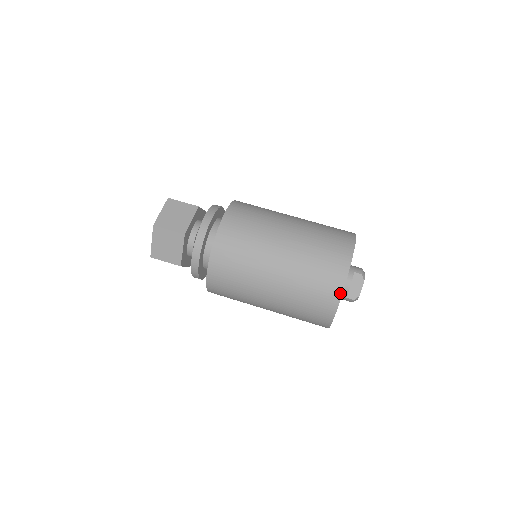
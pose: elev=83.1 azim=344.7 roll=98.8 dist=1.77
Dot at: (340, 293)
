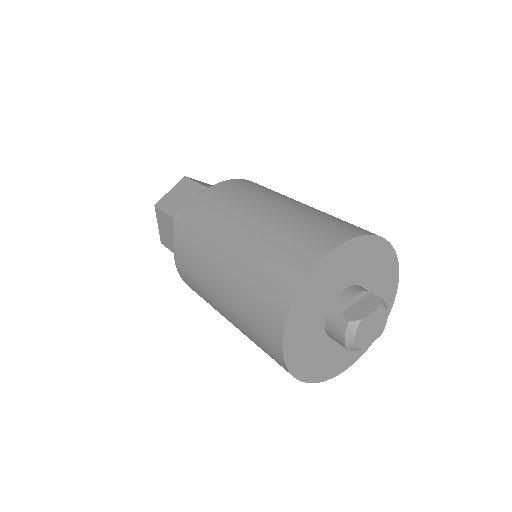
Dot at: (332, 247)
